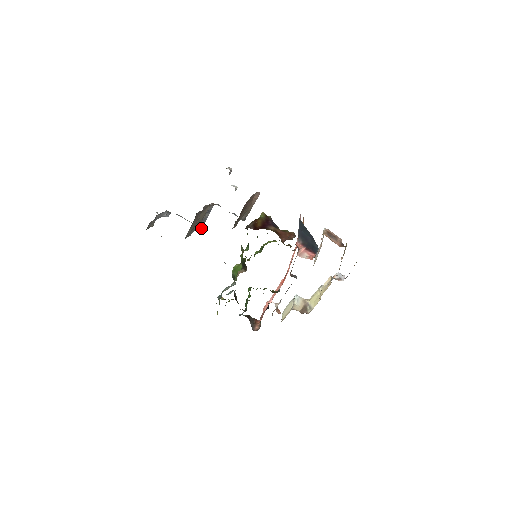
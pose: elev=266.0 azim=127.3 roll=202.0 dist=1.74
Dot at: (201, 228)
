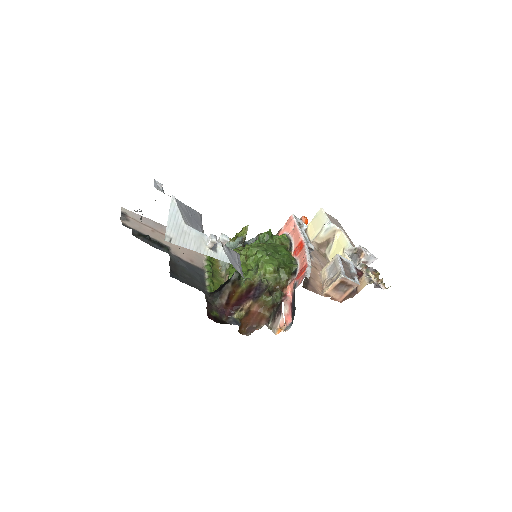
Dot at: occluded
